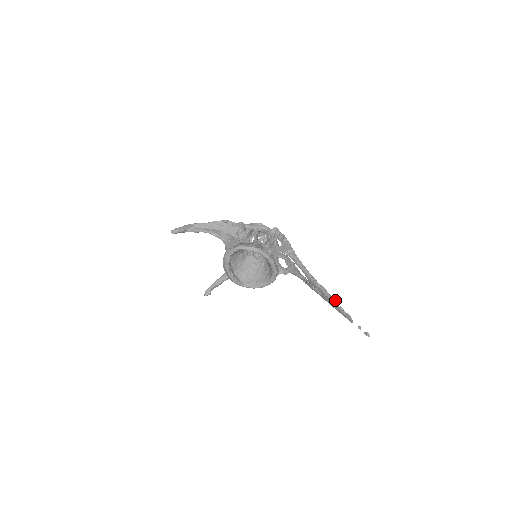
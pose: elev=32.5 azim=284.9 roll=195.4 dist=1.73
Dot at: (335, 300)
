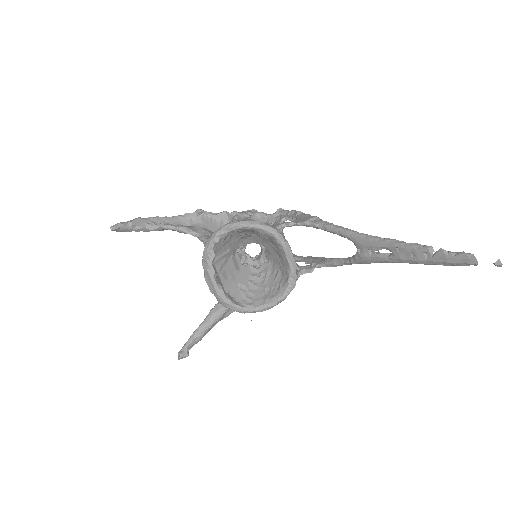
Dot at: (423, 245)
